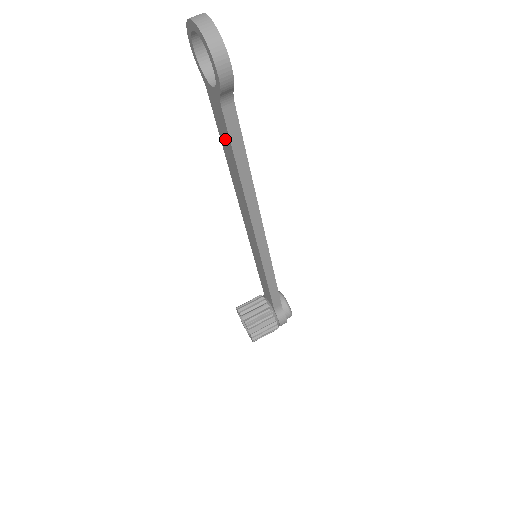
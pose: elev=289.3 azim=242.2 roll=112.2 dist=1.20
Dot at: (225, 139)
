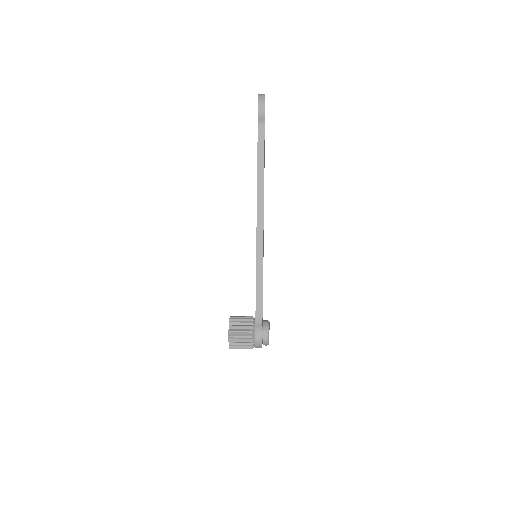
Dot at: occluded
